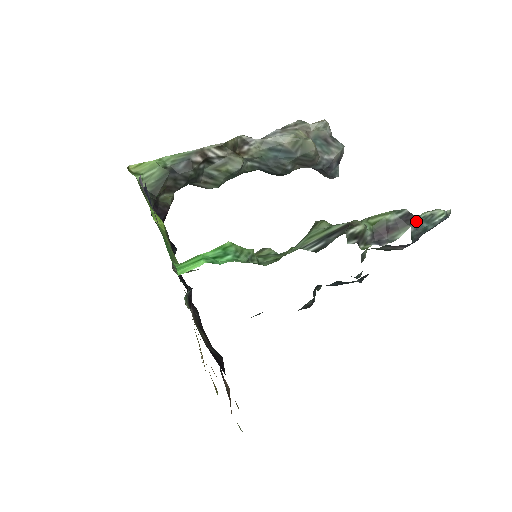
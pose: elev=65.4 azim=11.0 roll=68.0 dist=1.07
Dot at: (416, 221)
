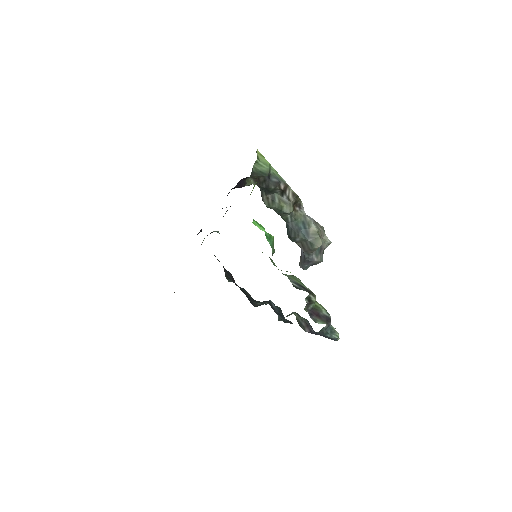
Dot at: (329, 325)
